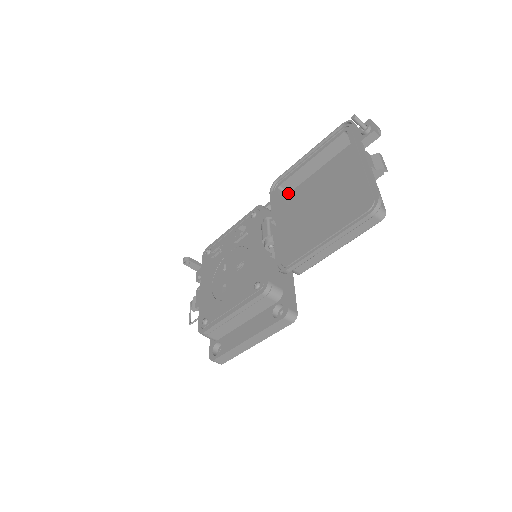
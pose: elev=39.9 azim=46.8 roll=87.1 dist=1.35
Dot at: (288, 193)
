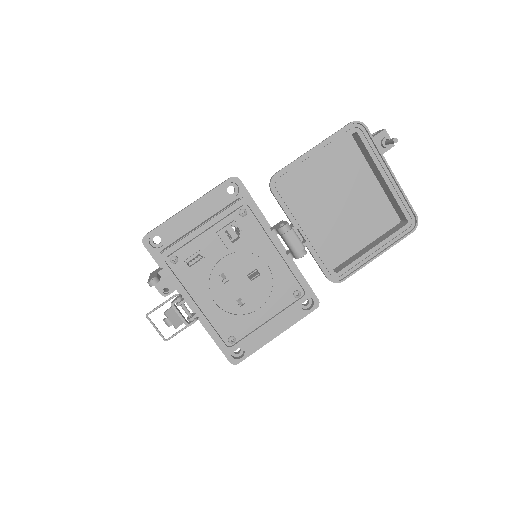
Dot at: occluded
